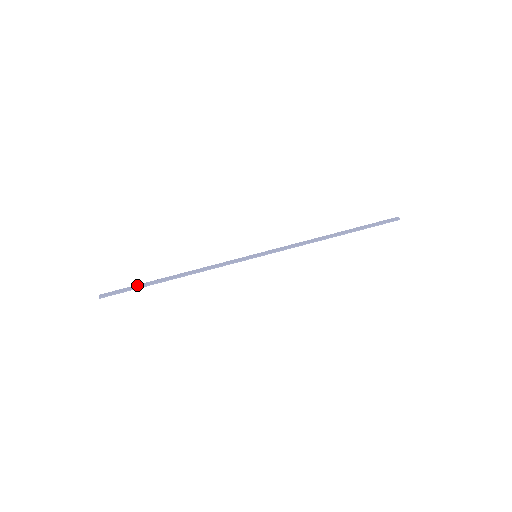
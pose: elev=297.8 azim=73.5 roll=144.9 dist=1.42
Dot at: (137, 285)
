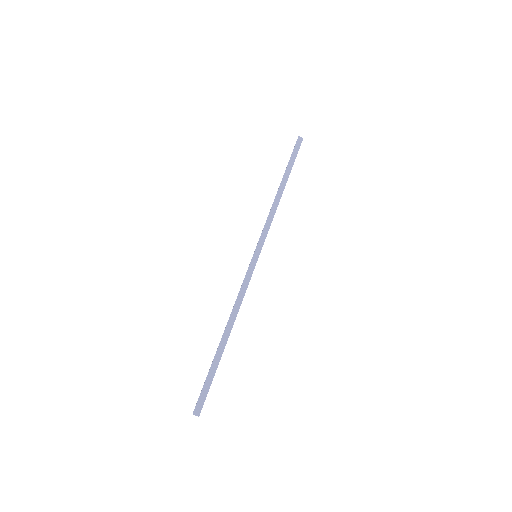
Dot at: (210, 372)
